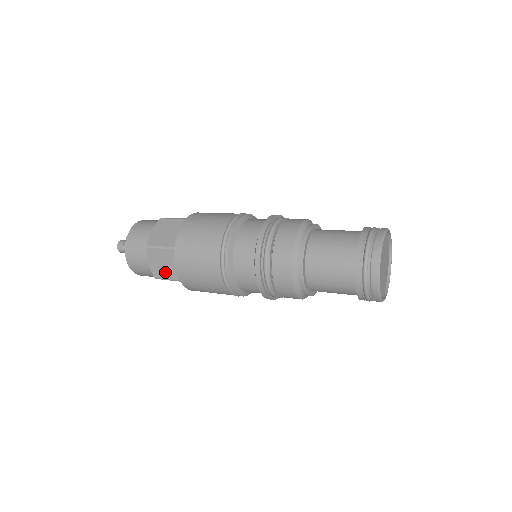
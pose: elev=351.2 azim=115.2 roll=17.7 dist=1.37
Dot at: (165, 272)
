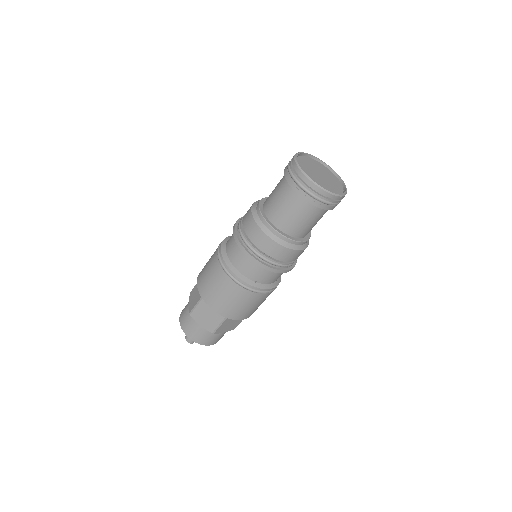
Dot at: (195, 301)
